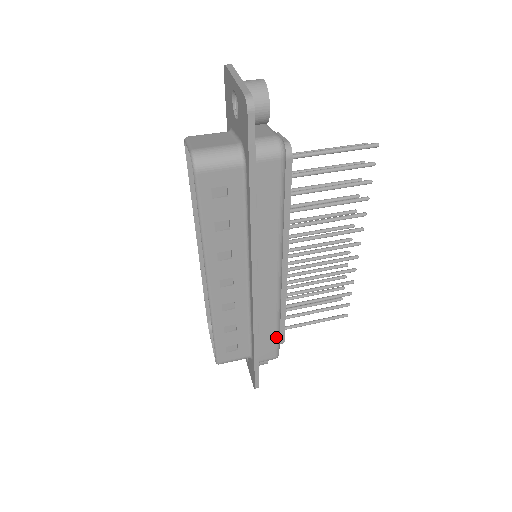
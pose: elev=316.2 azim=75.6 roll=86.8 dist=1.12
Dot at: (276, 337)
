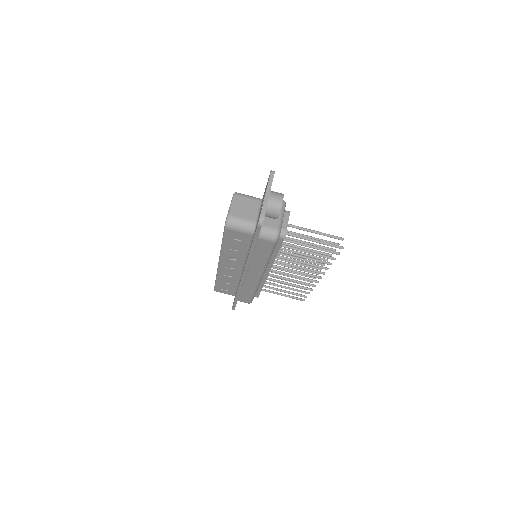
Dot at: (251, 297)
